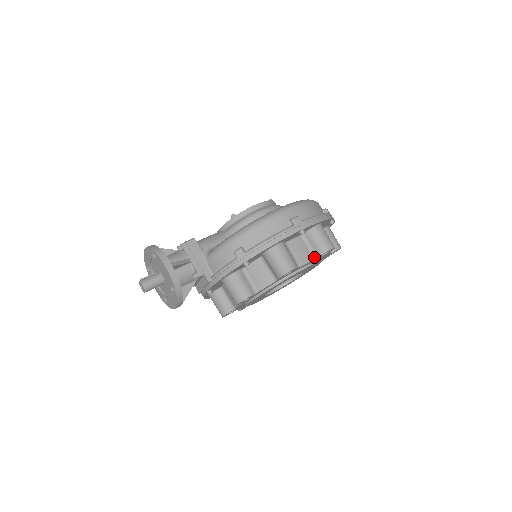
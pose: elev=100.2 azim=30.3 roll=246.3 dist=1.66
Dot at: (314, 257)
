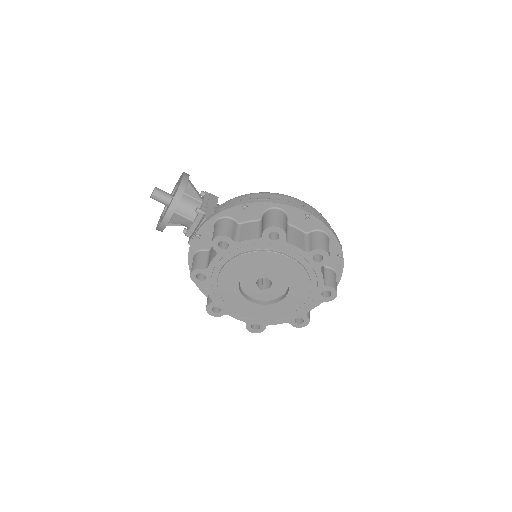
Dot at: (306, 250)
